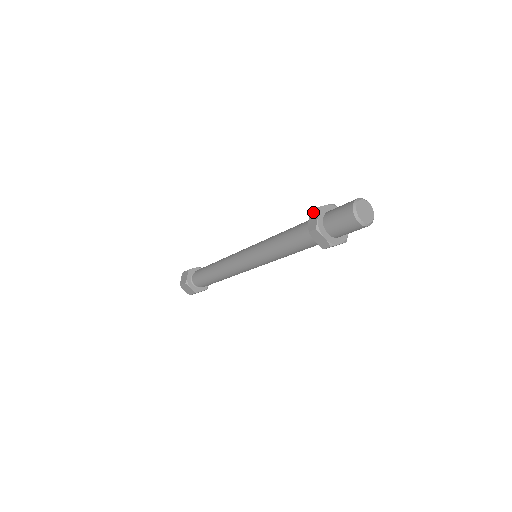
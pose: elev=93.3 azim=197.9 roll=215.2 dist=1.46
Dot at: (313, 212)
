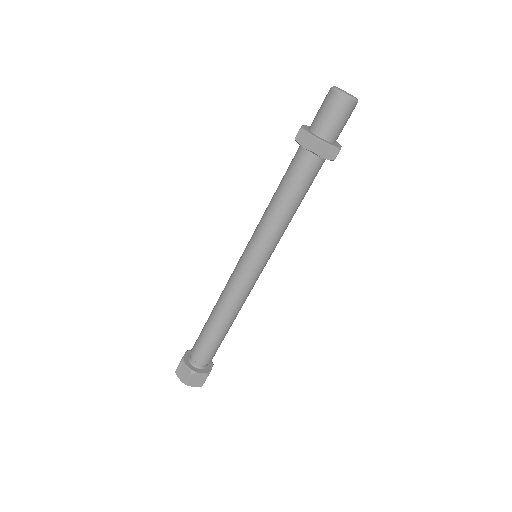
Dot at: (300, 136)
